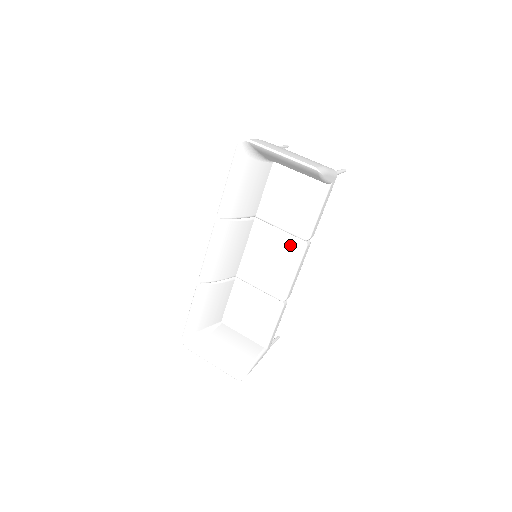
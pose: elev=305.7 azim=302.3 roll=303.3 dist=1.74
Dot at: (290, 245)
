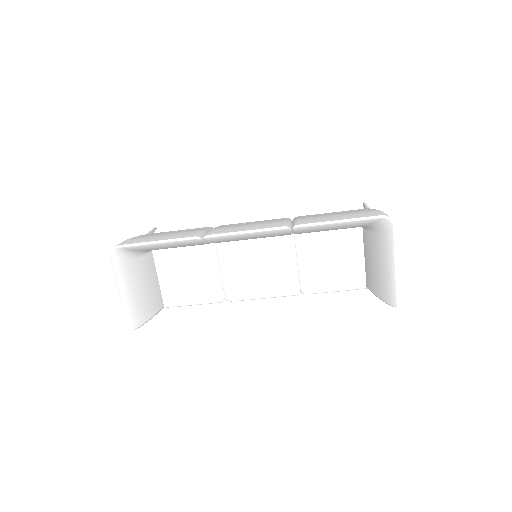
Dot at: (289, 282)
